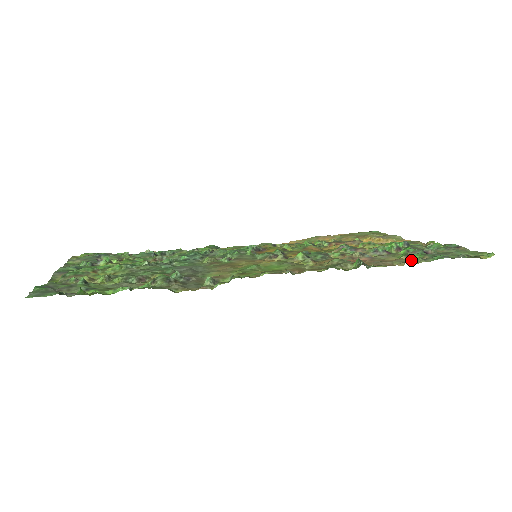
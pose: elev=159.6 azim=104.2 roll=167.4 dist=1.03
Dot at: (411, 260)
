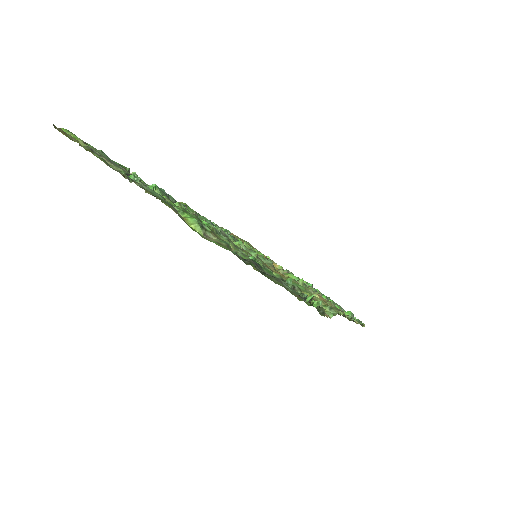
Dot at: occluded
